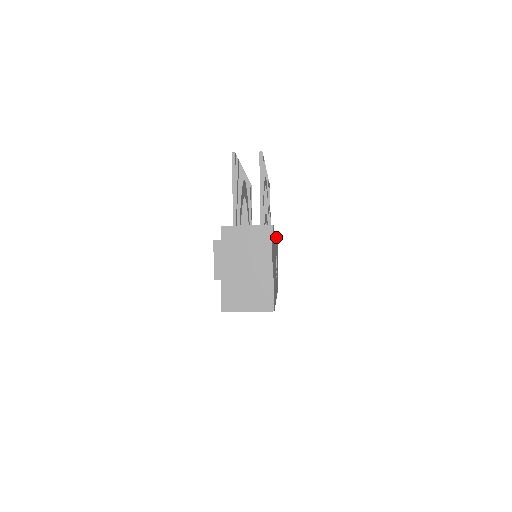
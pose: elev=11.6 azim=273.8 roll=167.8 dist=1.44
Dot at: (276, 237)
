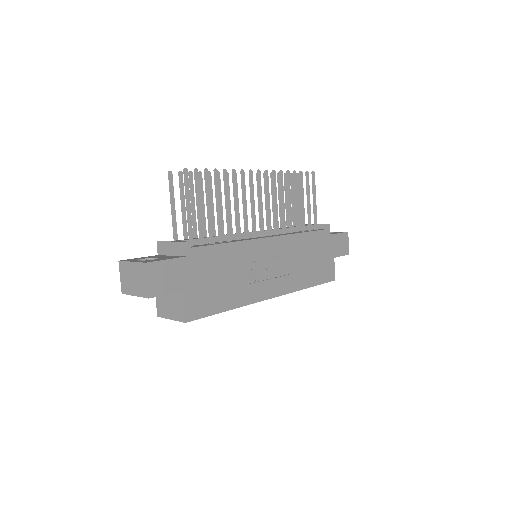
Dot at: (285, 235)
